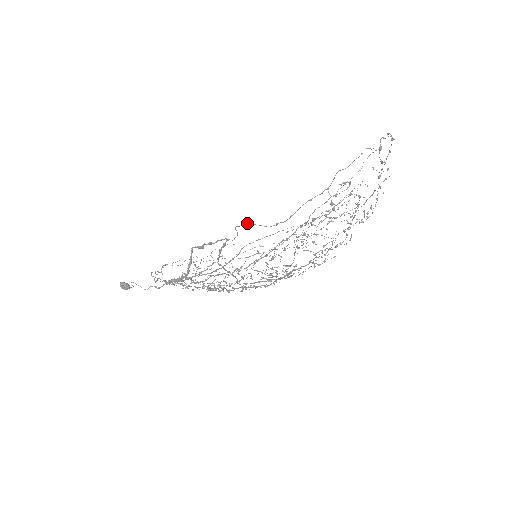
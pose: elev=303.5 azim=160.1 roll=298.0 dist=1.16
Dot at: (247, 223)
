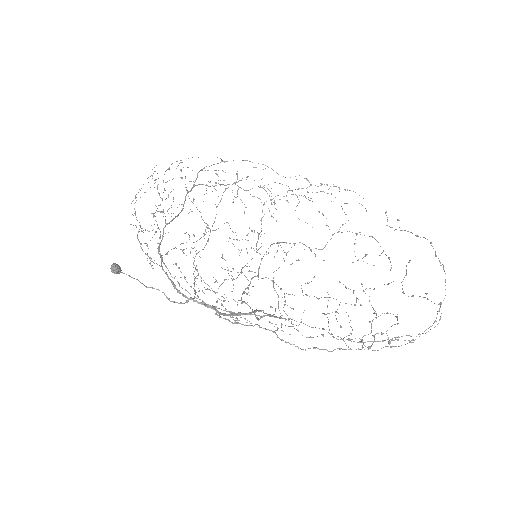
Dot at: (322, 329)
